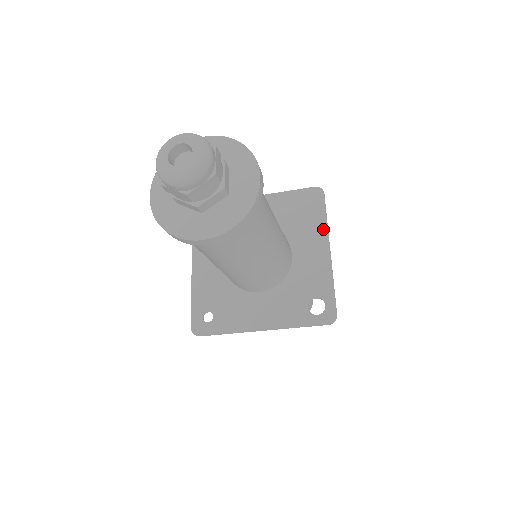
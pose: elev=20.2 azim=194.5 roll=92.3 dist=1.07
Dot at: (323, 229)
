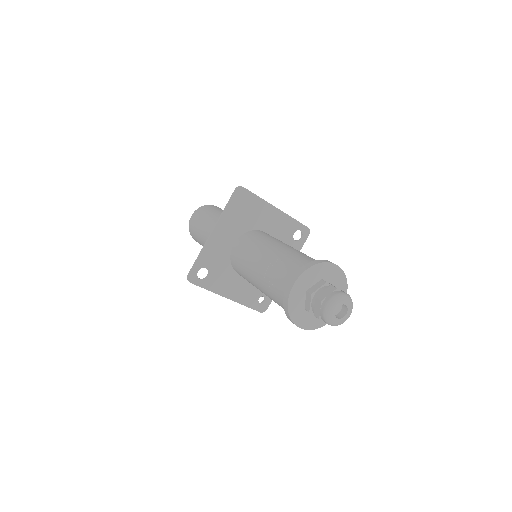
Dot at: (264, 204)
